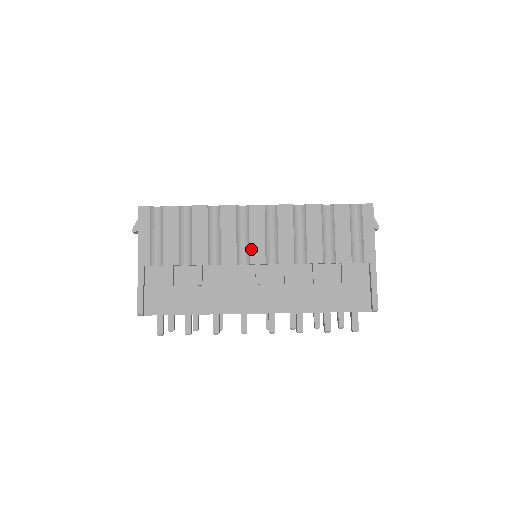
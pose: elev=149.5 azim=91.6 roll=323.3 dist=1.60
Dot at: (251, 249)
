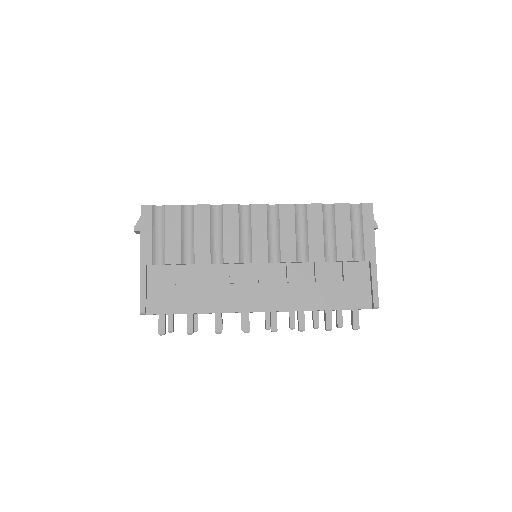
Dot at: (254, 248)
